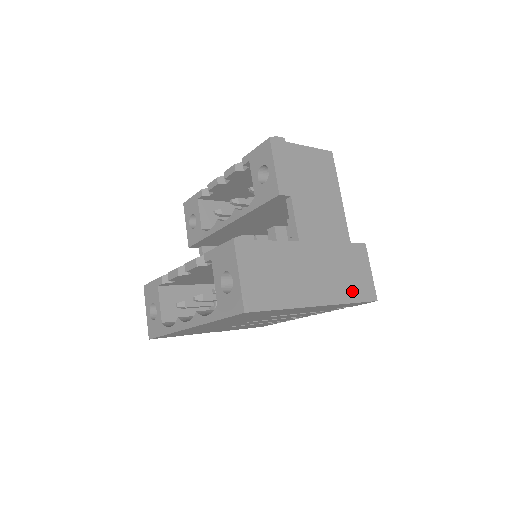
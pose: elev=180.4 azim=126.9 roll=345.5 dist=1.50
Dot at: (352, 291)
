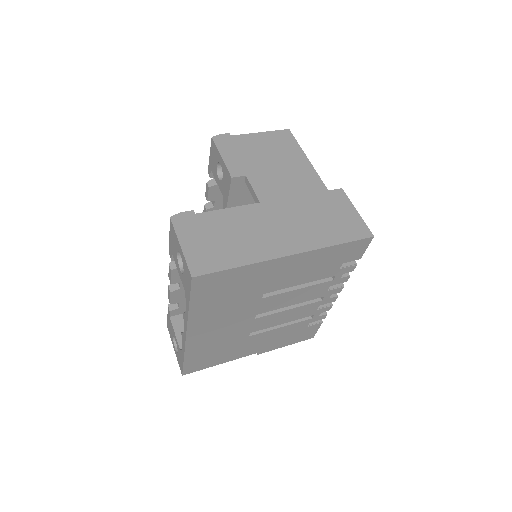
Dot at: (334, 234)
